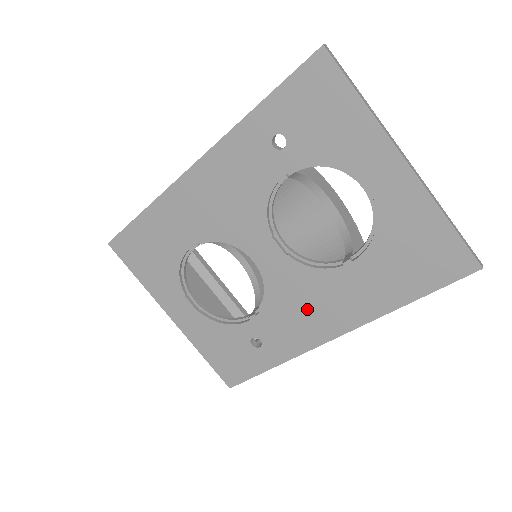
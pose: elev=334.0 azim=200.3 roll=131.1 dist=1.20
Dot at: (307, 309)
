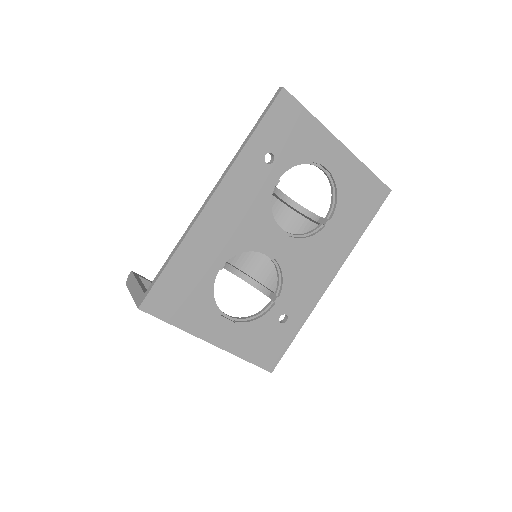
Dot at: (311, 270)
